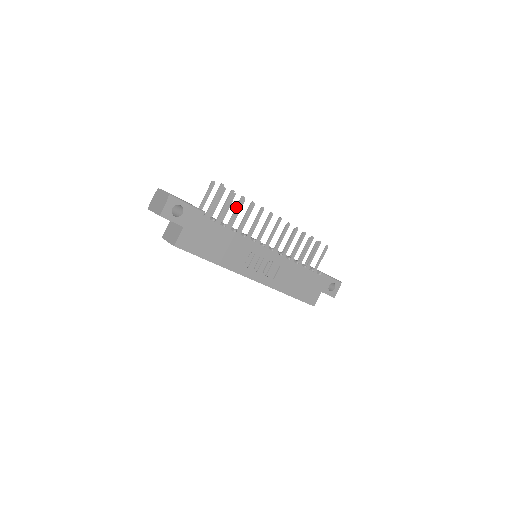
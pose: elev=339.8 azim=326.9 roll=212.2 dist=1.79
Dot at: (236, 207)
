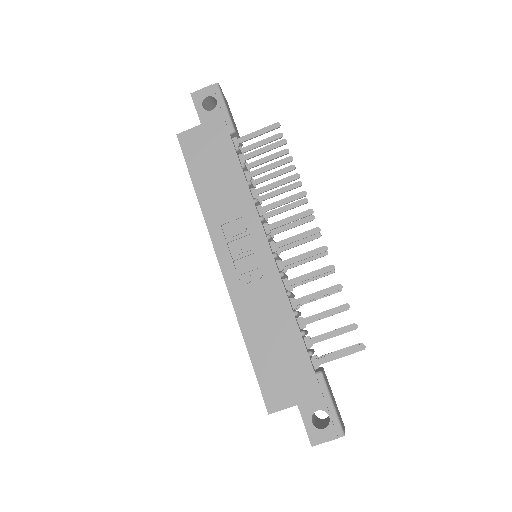
Dot at: (274, 162)
